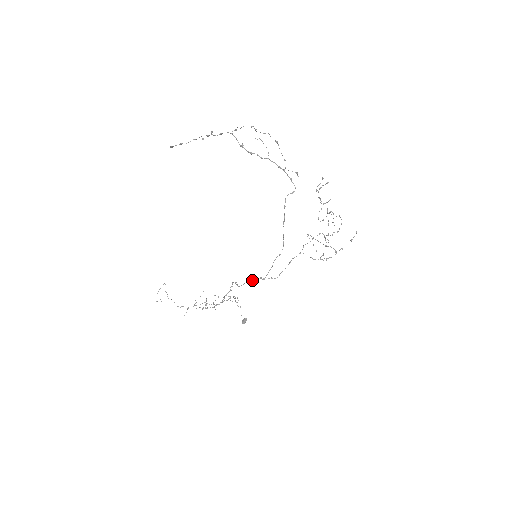
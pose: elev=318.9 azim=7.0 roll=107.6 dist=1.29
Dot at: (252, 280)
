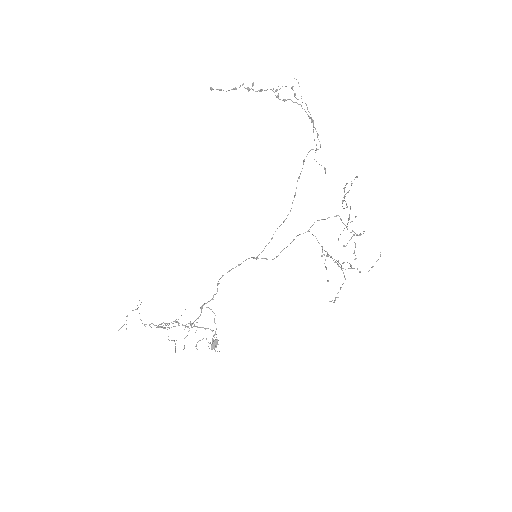
Dot at: occluded
